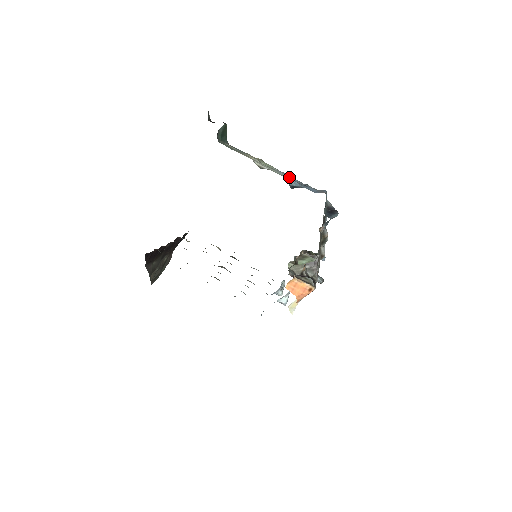
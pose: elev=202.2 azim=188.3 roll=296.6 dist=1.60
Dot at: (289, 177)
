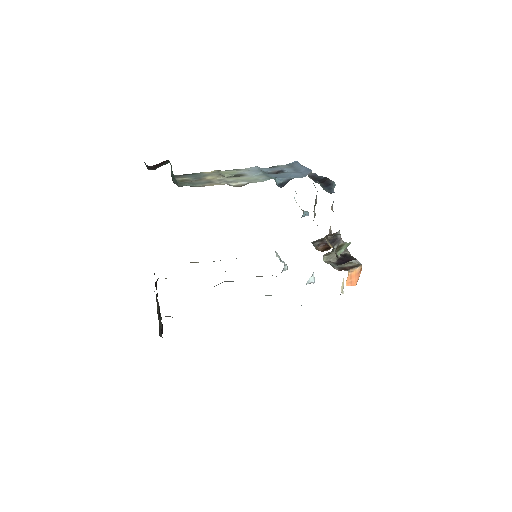
Dot at: (265, 175)
